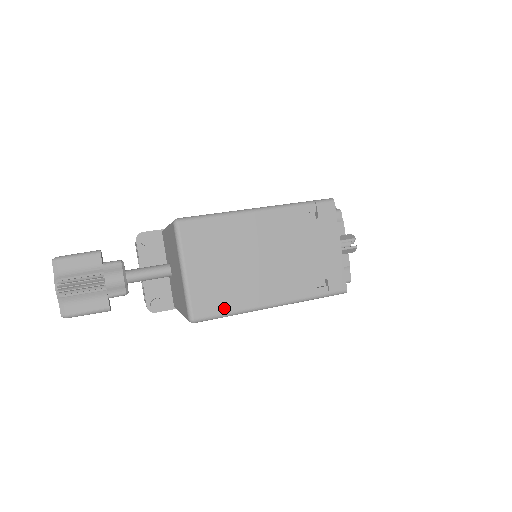
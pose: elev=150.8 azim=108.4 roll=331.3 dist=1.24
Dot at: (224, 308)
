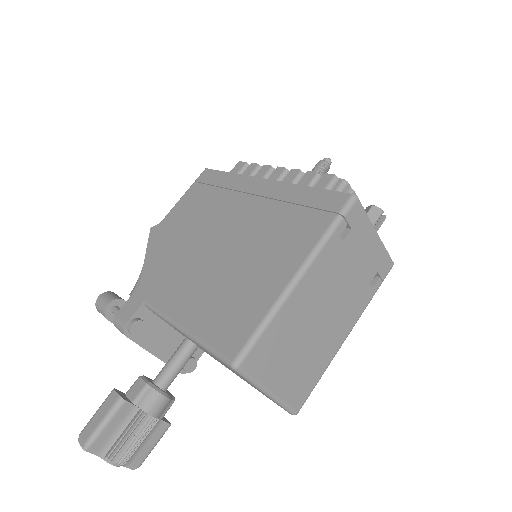
Dot at: (315, 380)
